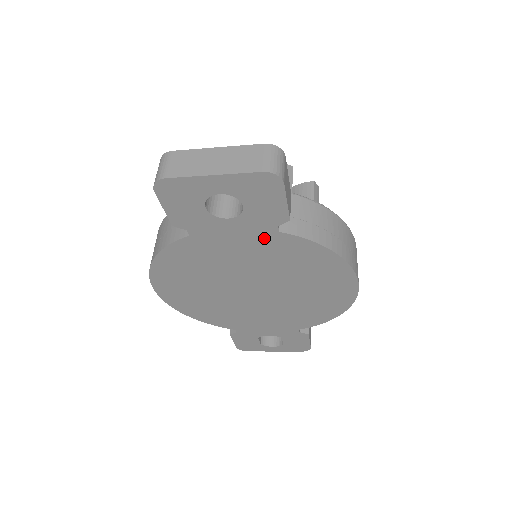
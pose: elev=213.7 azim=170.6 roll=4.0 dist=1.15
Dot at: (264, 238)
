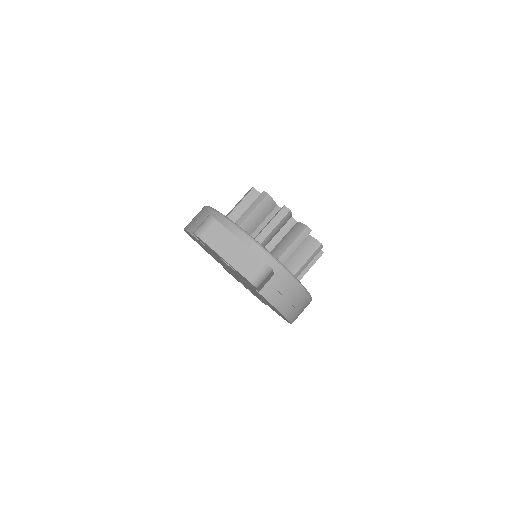
Dot at: (245, 281)
